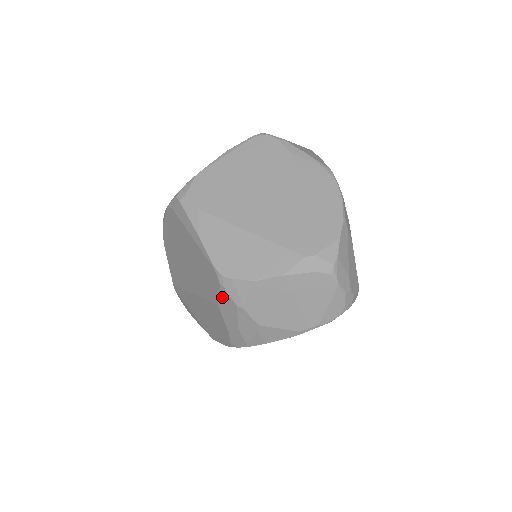
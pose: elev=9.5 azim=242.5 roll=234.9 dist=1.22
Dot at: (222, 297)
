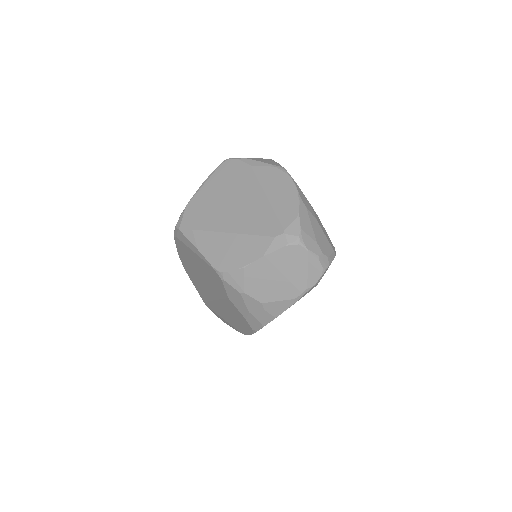
Dot at: (228, 290)
